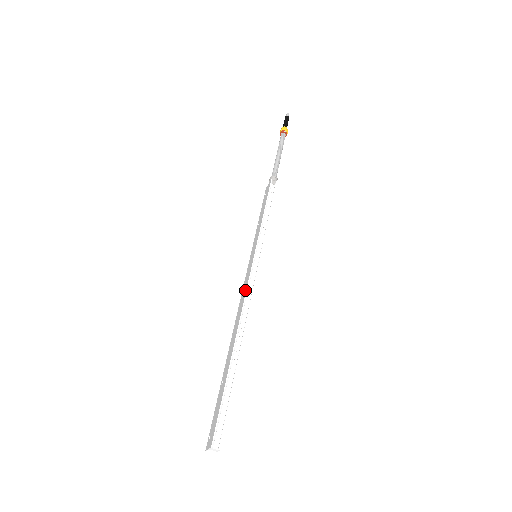
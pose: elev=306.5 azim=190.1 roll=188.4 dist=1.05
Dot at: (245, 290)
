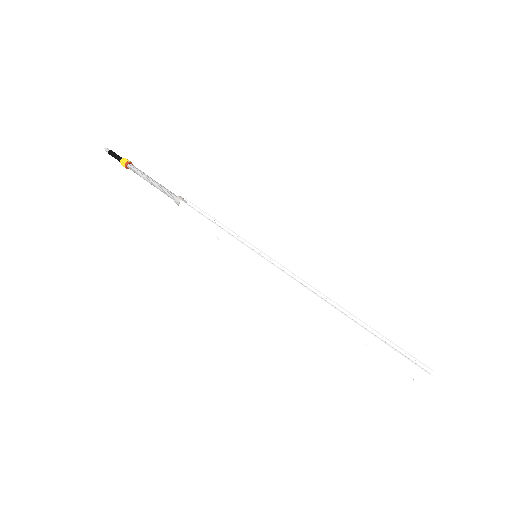
Dot at: (290, 280)
